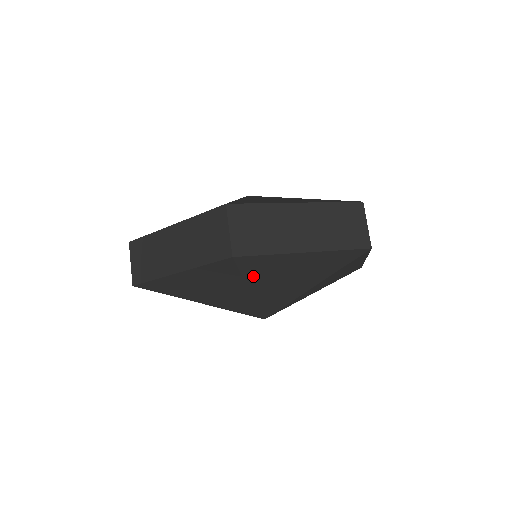
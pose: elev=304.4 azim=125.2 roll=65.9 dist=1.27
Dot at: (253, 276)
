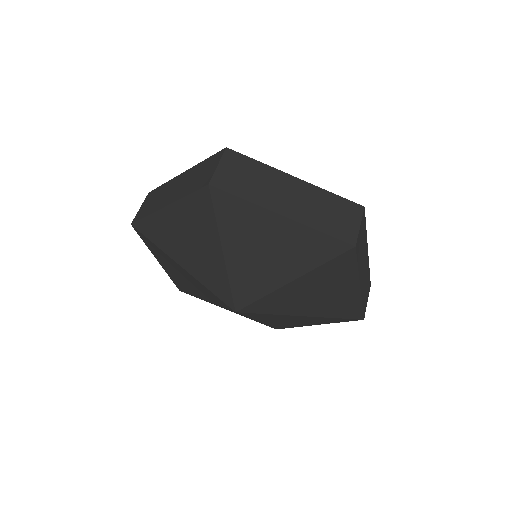
Dot at: (227, 227)
